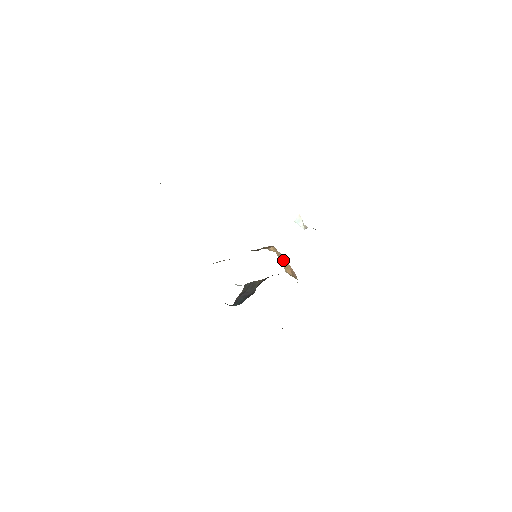
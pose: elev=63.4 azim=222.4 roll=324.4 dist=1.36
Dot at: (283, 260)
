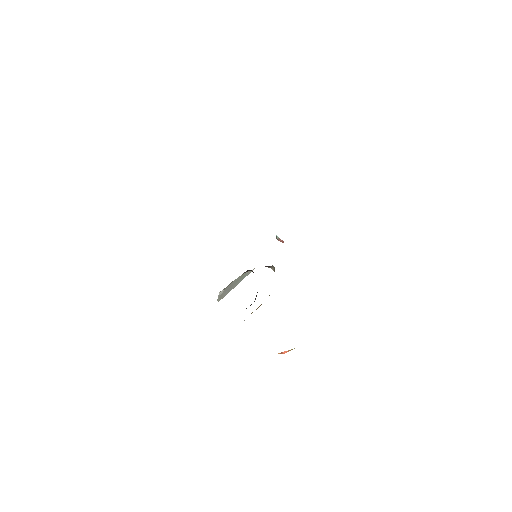
Dot at: occluded
